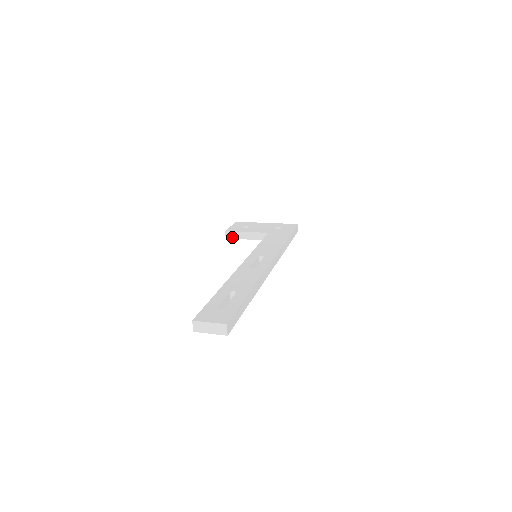
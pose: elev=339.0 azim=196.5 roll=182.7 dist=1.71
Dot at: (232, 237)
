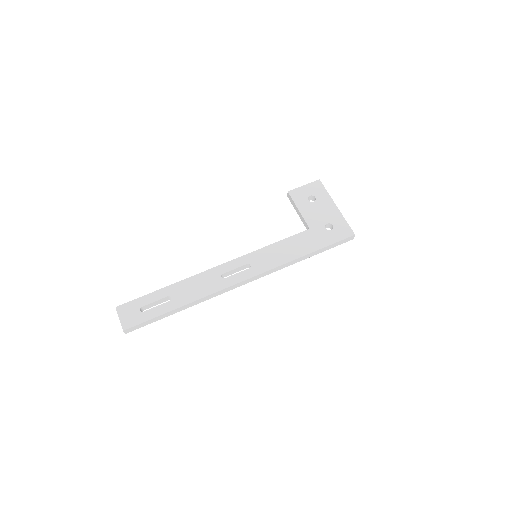
Dot at: (291, 201)
